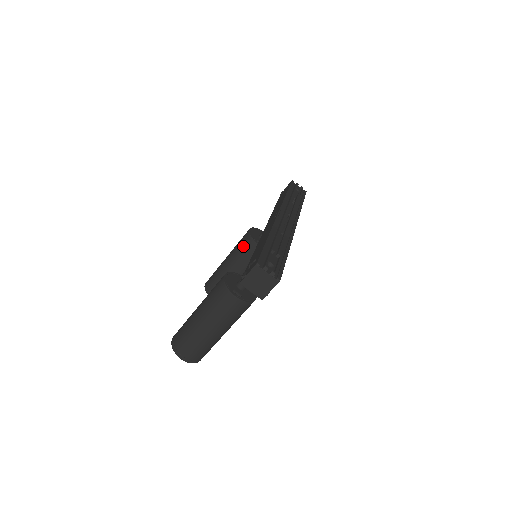
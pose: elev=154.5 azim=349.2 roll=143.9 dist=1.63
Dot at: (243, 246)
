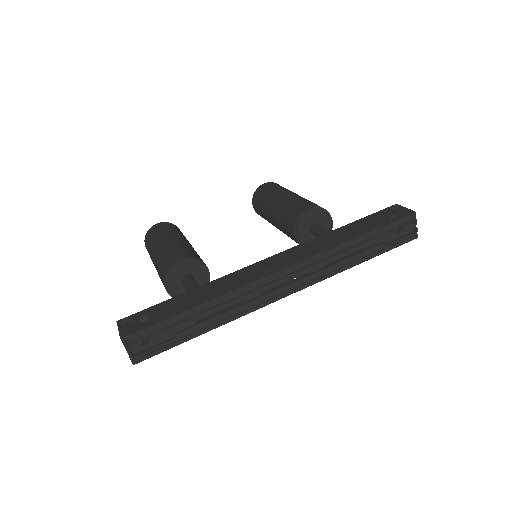
Dot at: (289, 215)
